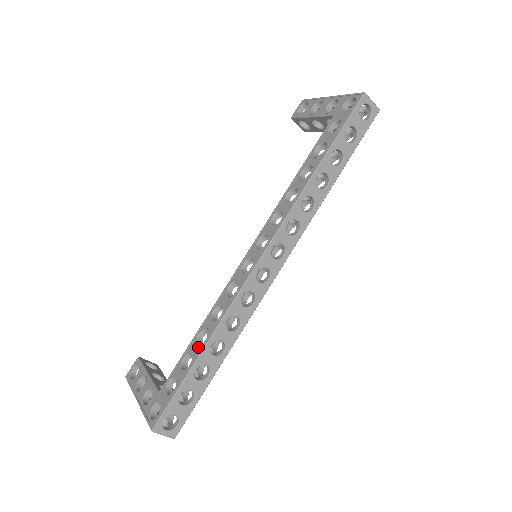
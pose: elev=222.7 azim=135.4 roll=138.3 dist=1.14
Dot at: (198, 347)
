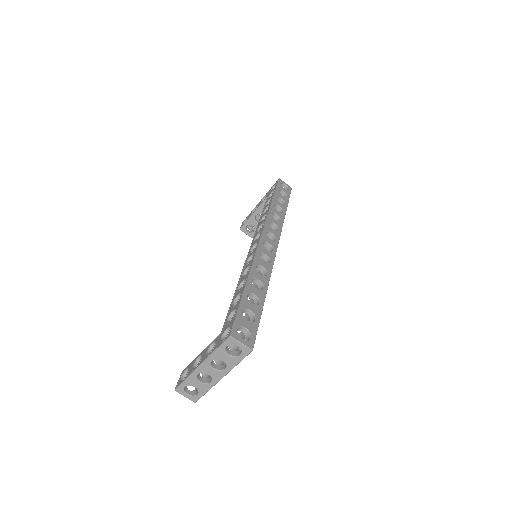
Dot at: (242, 287)
